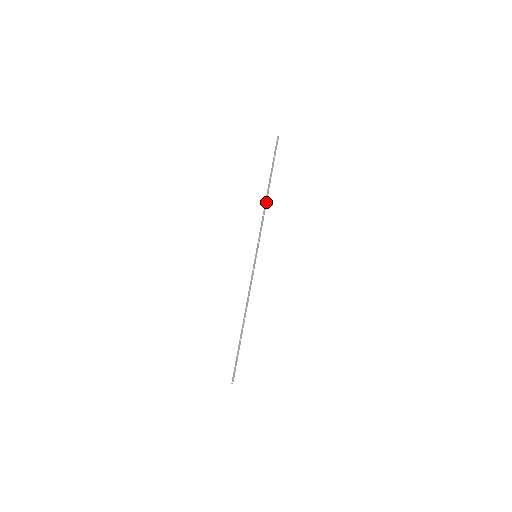
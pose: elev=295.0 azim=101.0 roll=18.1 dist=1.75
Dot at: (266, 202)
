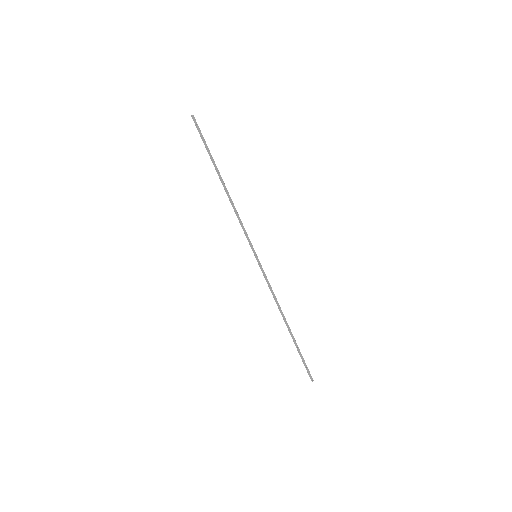
Dot at: (229, 196)
